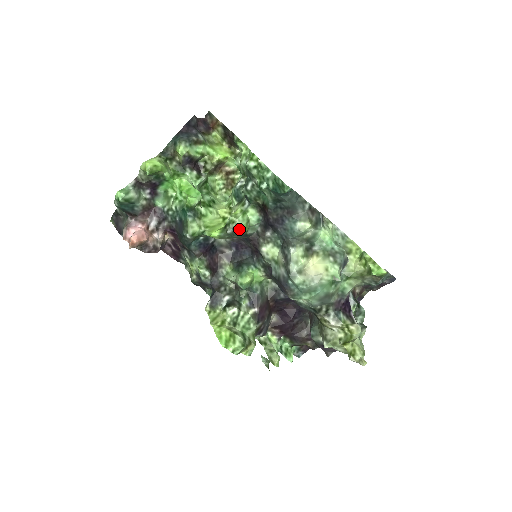
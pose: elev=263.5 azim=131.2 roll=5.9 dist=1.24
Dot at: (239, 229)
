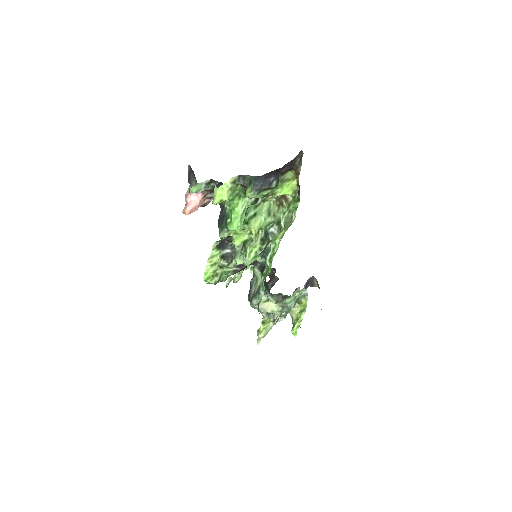
Dot at: (245, 263)
